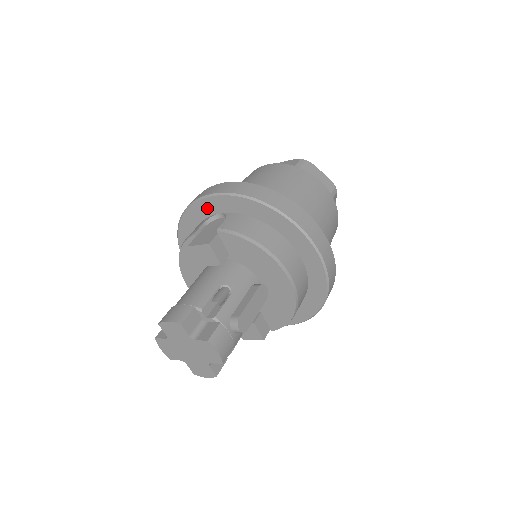
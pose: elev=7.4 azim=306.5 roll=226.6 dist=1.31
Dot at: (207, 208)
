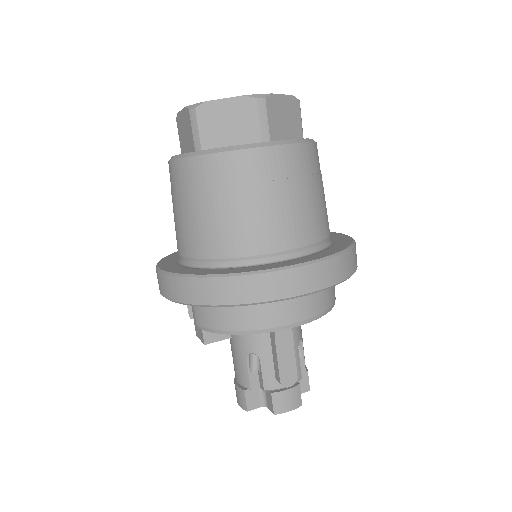
Dot at: occluded
